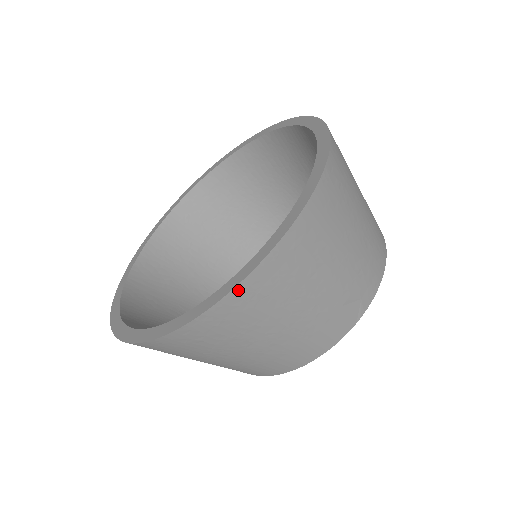
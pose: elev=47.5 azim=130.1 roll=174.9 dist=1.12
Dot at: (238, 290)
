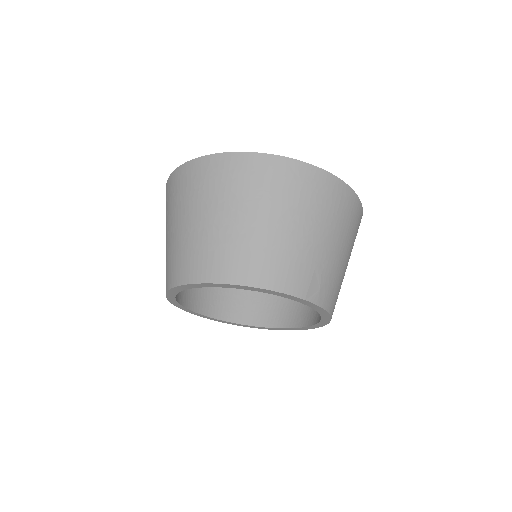
Dot at: (310, 168)
